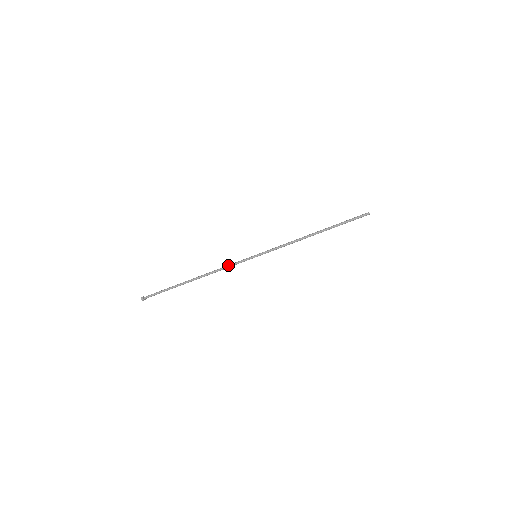
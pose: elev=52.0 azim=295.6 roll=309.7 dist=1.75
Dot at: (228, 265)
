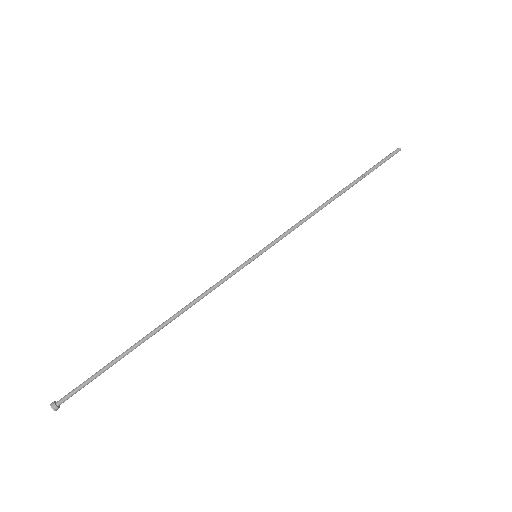
Dot at: occluded
